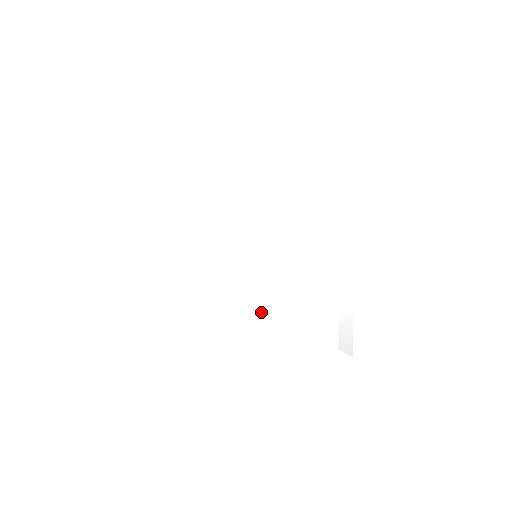
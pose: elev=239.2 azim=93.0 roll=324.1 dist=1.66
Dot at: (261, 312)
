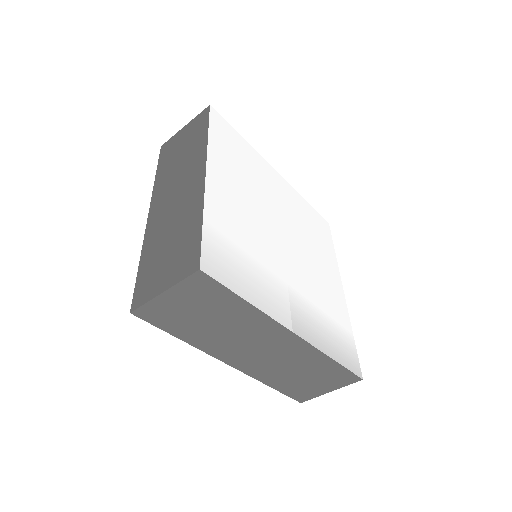
Dot at: (296, 294)
